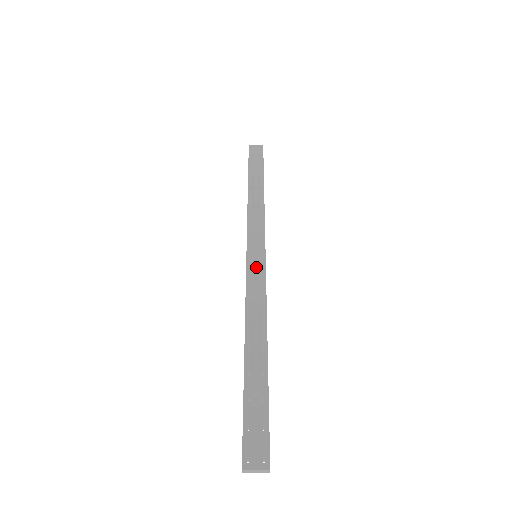
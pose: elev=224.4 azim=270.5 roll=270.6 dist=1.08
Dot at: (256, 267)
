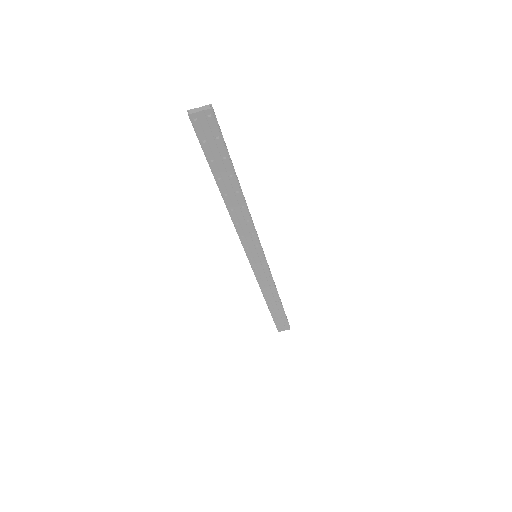
Dot at: occluded
